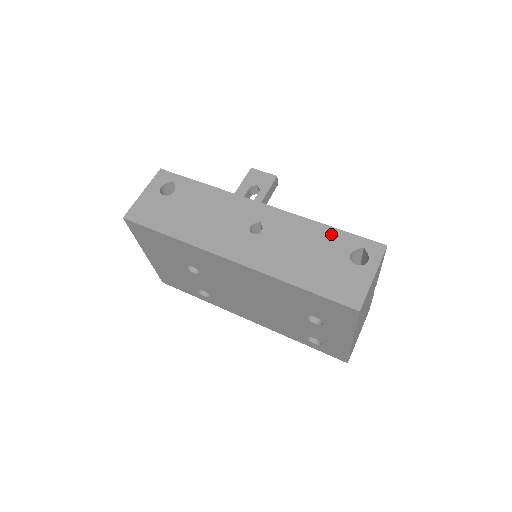
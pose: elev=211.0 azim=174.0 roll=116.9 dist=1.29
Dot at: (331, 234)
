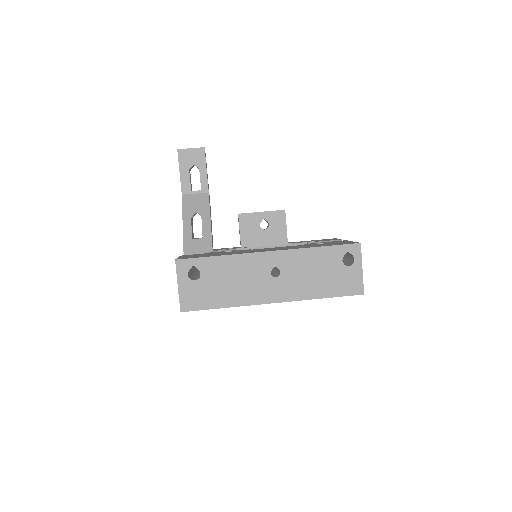
Dot at: (324, 252)
